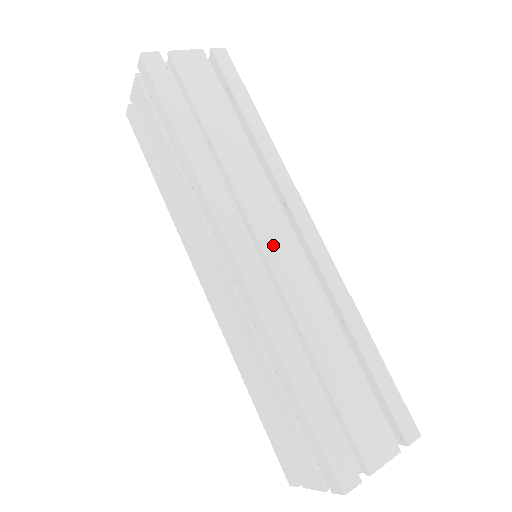
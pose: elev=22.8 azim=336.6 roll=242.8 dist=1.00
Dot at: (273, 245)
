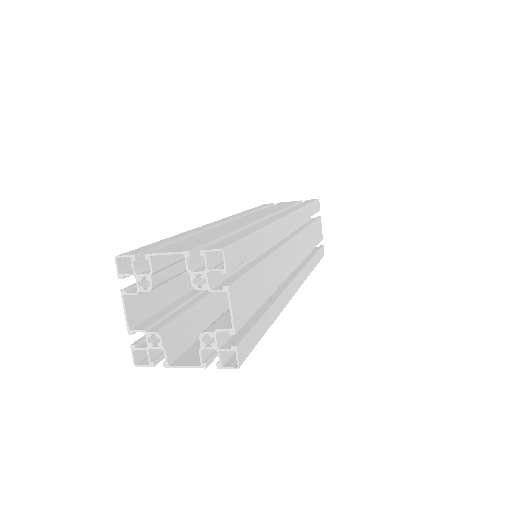
Dot at: occluded
